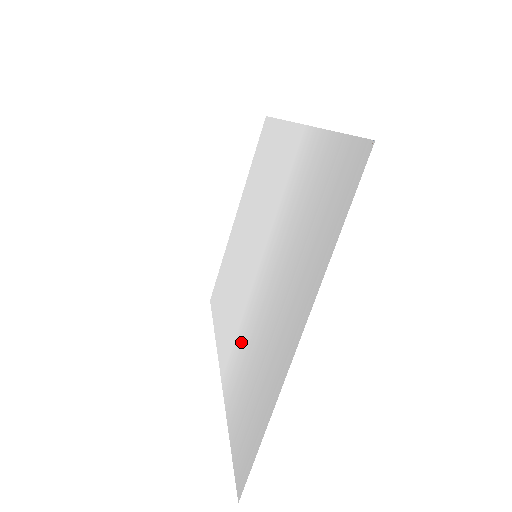
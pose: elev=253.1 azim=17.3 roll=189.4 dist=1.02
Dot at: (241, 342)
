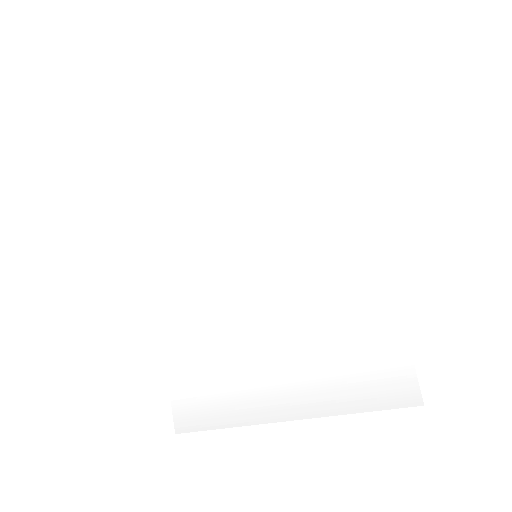
Dot at: (206, 313)
